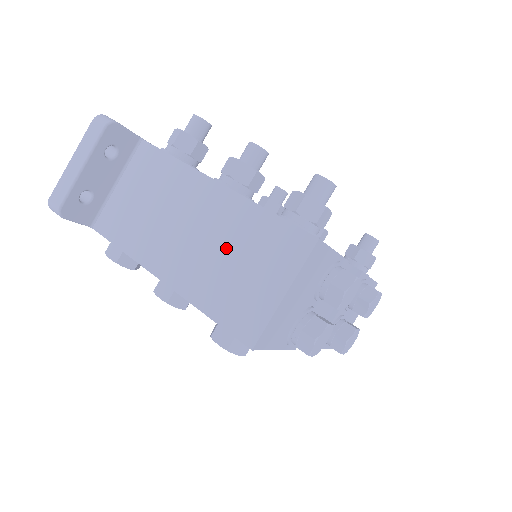
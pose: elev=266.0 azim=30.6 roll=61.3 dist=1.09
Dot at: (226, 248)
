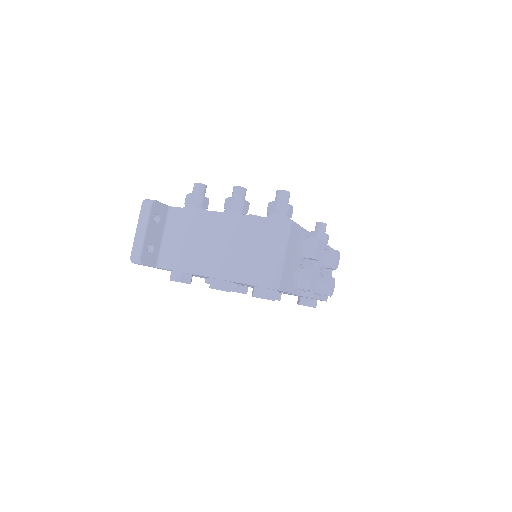
Dot at: (244, 245)
